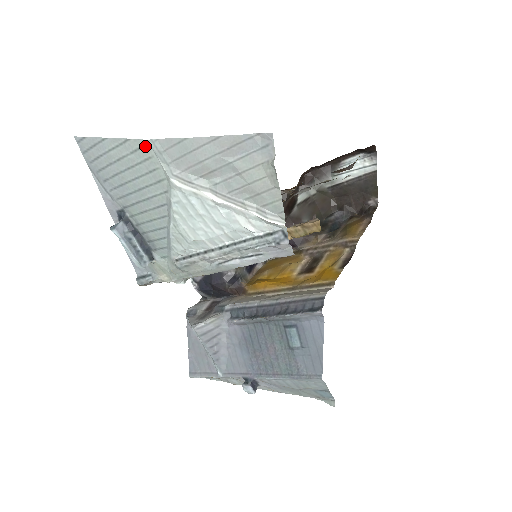
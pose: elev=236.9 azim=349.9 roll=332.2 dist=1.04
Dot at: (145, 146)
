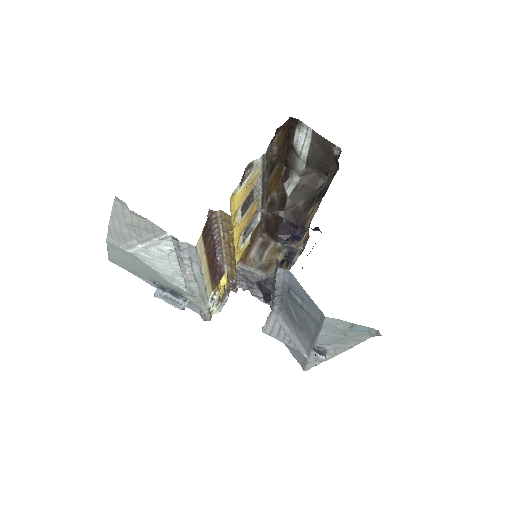
Dot at: (110, 244)
